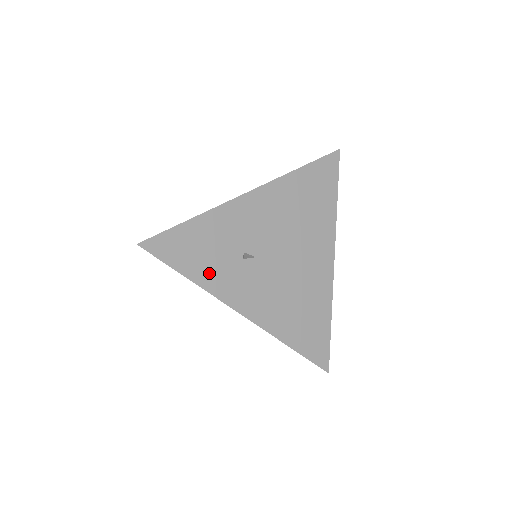
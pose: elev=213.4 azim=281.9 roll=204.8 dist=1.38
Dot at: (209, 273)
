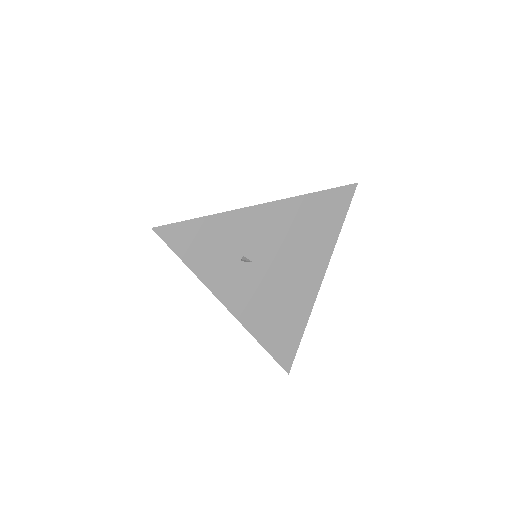
Dot at: (208, 266)
